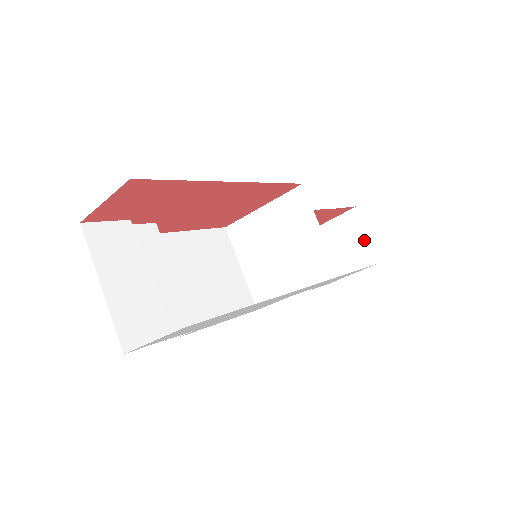
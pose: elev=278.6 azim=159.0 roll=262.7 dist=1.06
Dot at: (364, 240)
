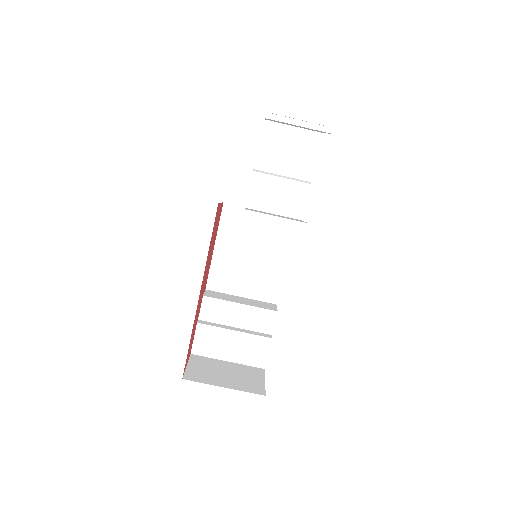
Dot at: occluded
